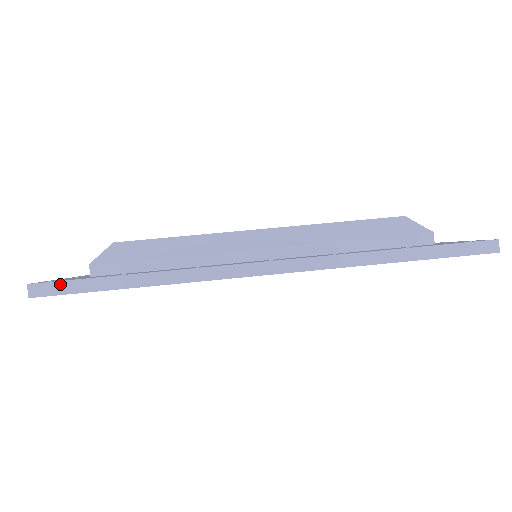
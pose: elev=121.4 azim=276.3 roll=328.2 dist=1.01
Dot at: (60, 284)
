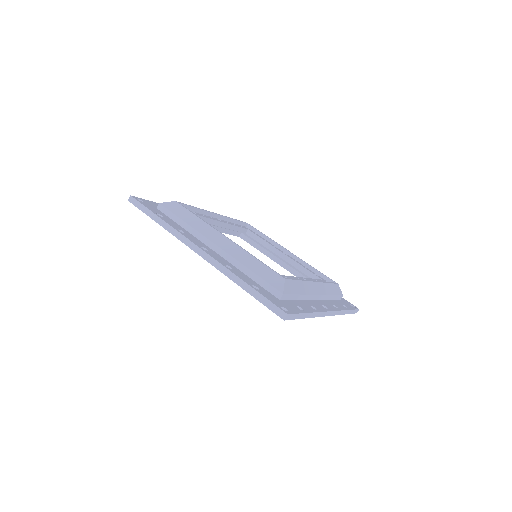
Dot at: (138, 203)
